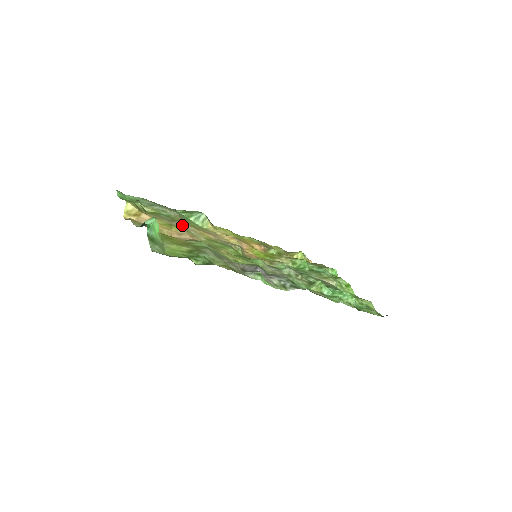
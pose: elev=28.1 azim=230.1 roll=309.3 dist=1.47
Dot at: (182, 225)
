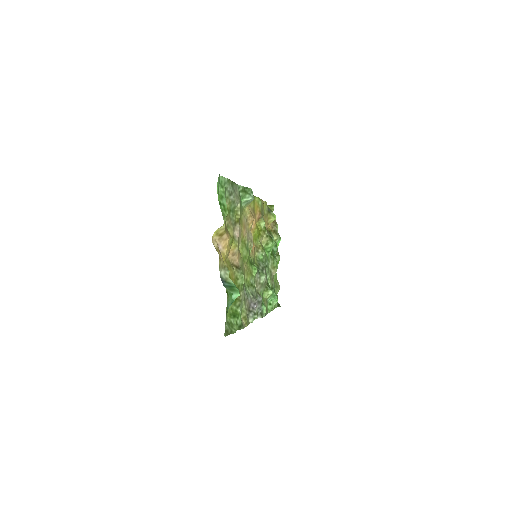
Dot at: occluded
